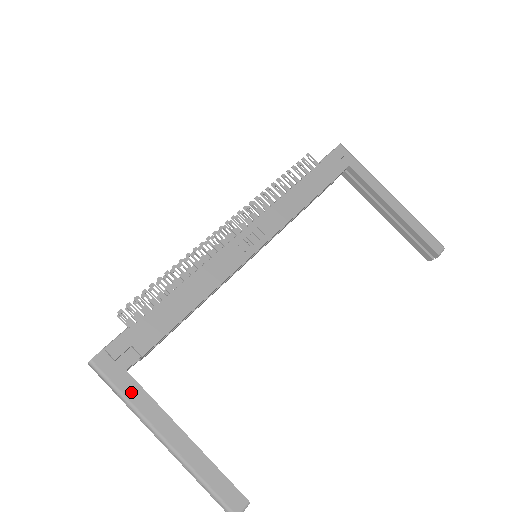
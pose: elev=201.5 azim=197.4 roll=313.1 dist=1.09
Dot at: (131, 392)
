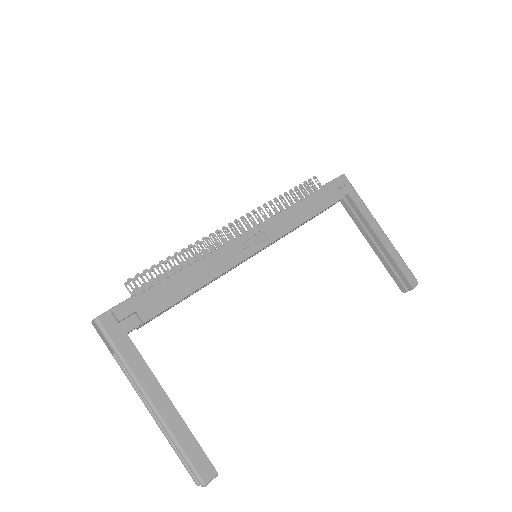
Dot at: (128, 354)
